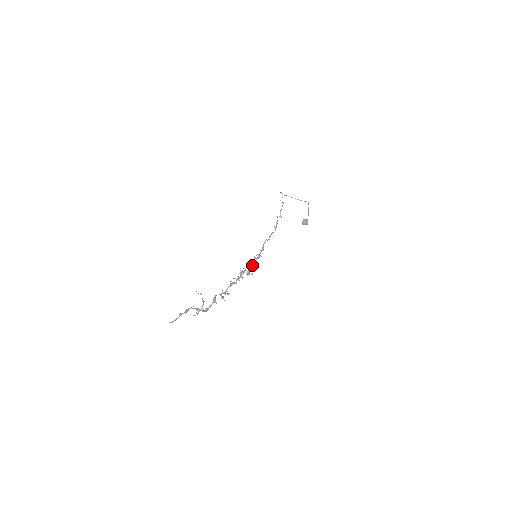
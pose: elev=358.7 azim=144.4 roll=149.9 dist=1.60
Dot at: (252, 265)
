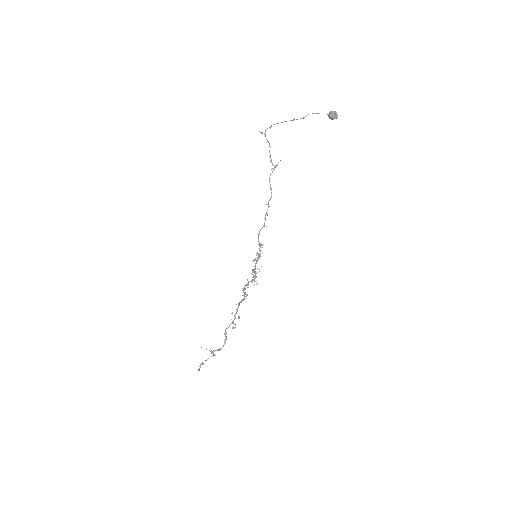
Dot at: (254, 272)
